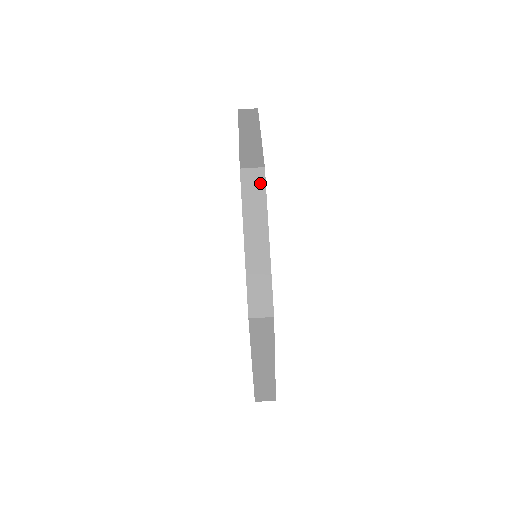
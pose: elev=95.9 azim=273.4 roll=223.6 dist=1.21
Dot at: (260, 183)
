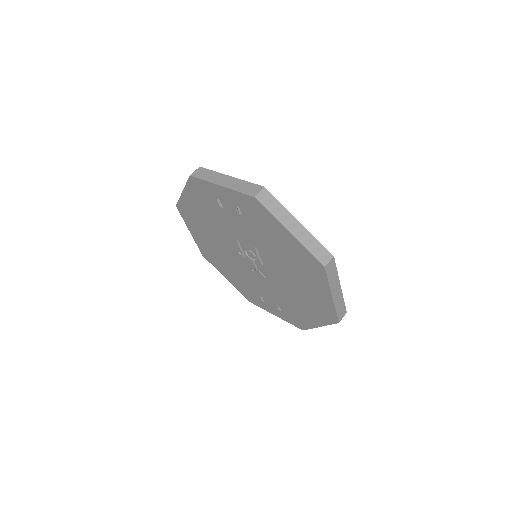
Dot at: (270, 197)
